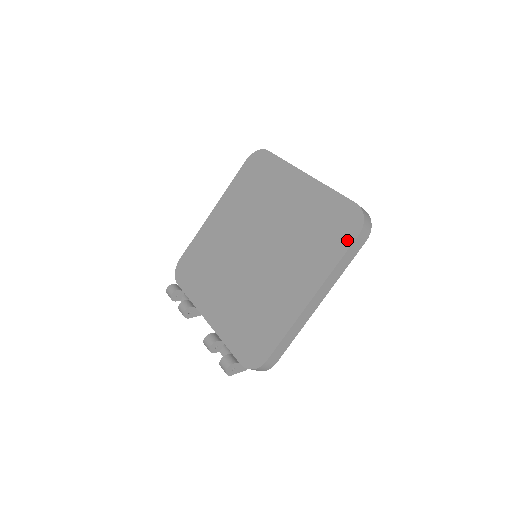
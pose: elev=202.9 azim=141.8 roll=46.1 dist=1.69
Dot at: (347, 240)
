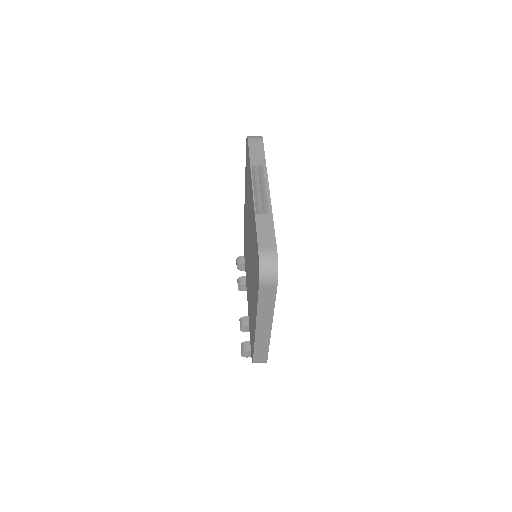
Dot at: (257, 286)
